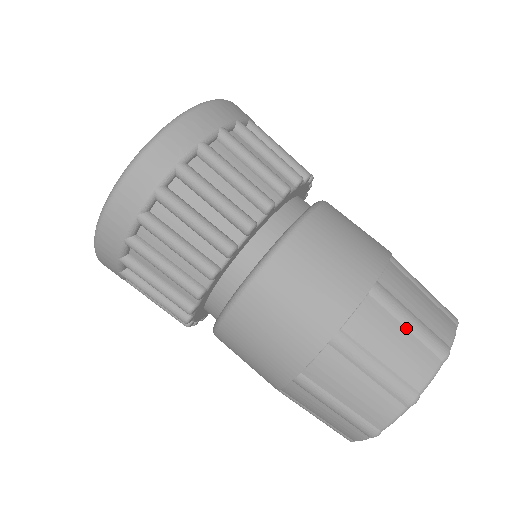
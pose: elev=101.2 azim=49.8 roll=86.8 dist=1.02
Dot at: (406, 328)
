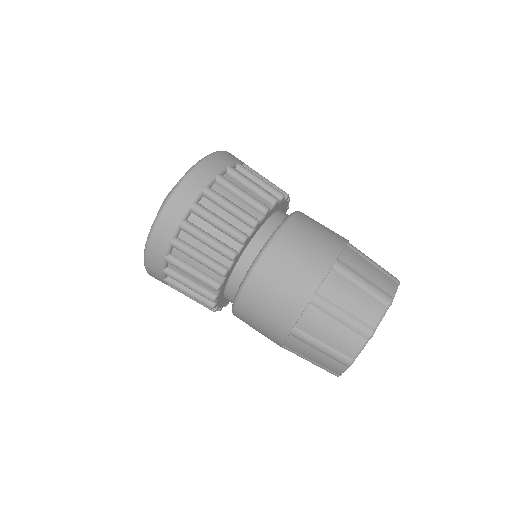
Dot at: (339, 322)
